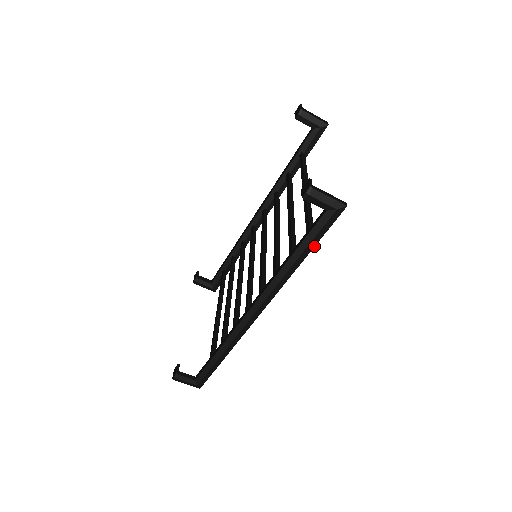
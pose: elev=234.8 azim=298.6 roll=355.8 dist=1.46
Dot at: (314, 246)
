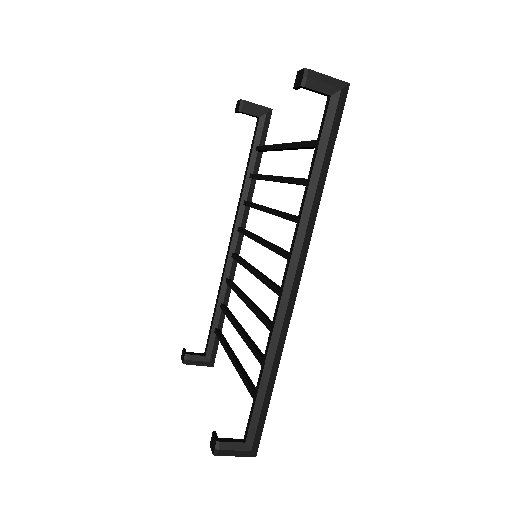
Dot at: (332, 150)
